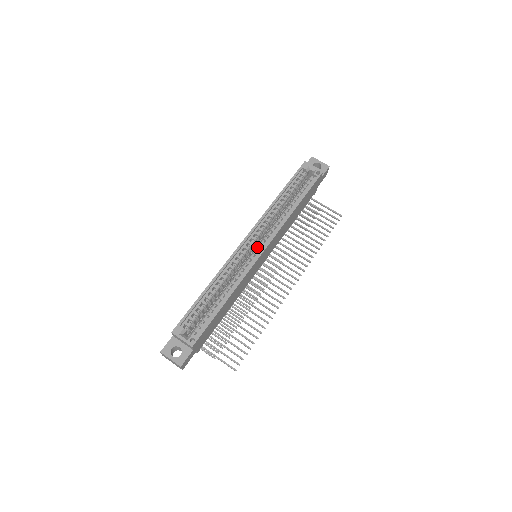
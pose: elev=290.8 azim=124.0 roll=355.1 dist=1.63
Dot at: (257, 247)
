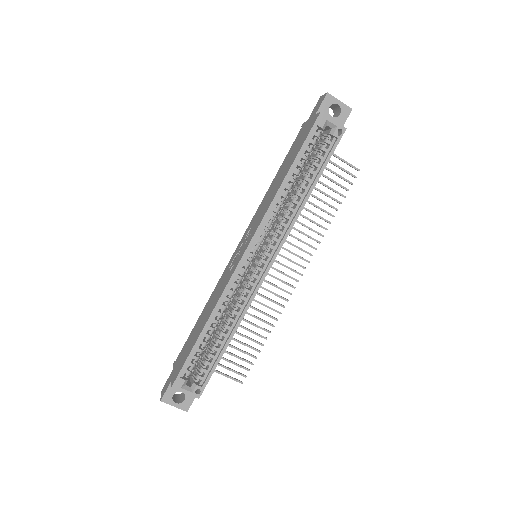
Dot at: (261, 260)
